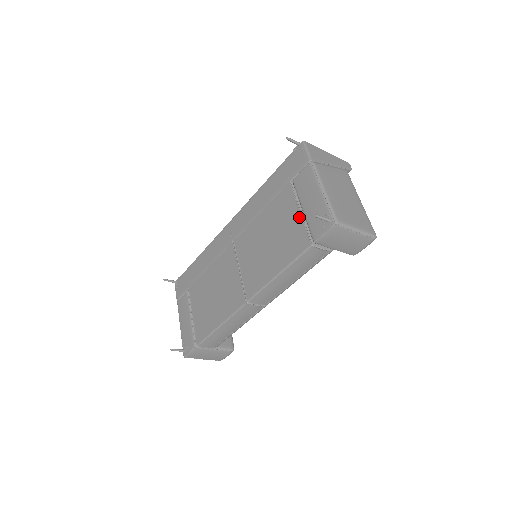
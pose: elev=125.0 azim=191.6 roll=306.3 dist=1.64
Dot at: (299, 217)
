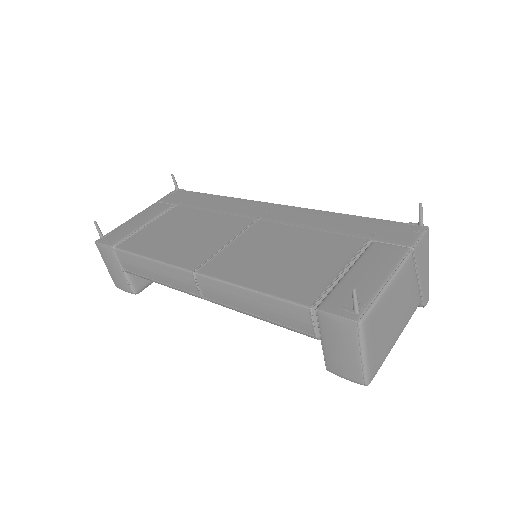
Dot at: (335, 273)
